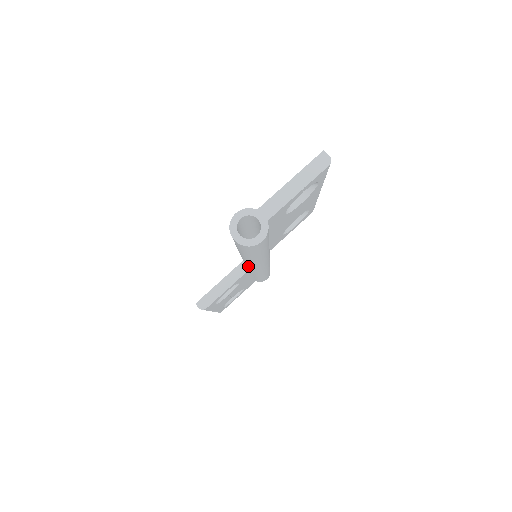
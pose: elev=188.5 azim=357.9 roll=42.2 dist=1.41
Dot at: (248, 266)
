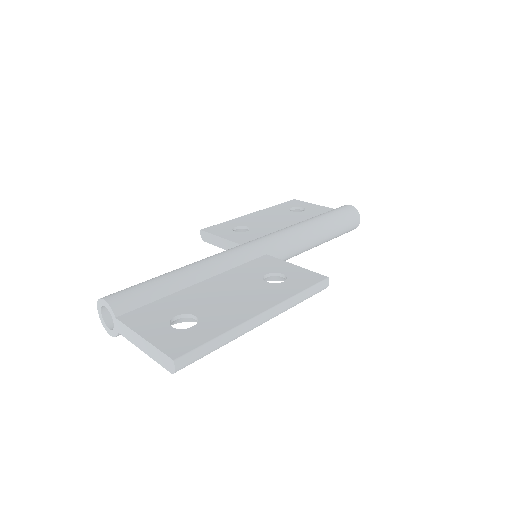
Dot at: occluded
